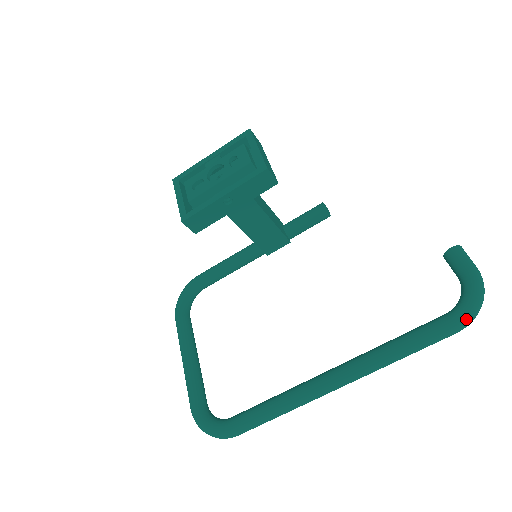
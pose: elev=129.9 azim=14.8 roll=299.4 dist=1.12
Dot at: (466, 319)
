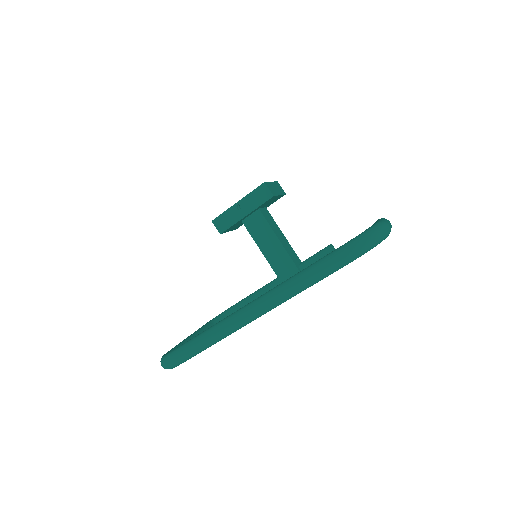
Dot at: (353, 242)
